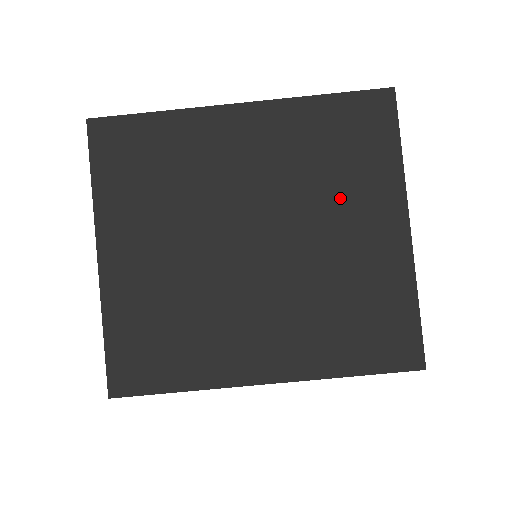
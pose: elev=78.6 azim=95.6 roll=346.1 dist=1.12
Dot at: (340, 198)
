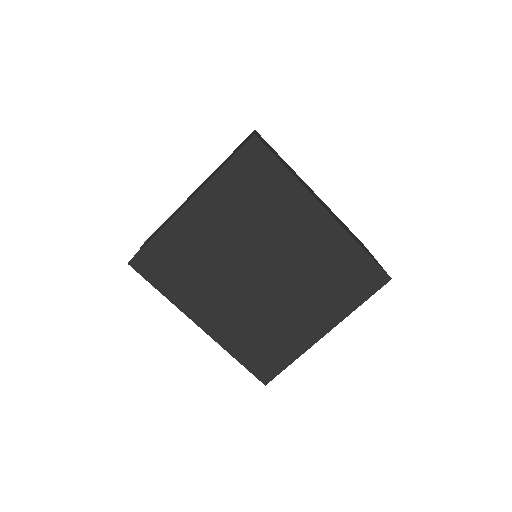
Dot at: (315, 295)
